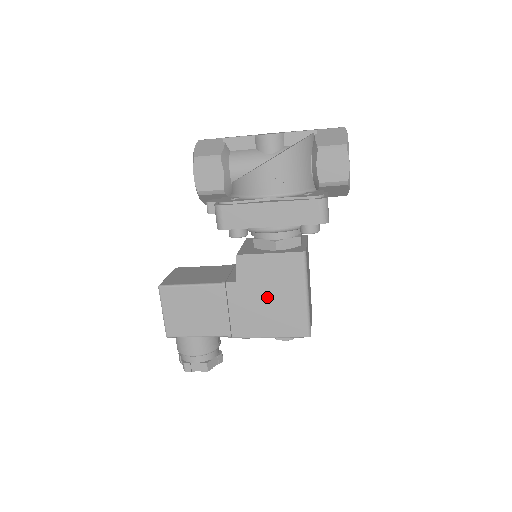
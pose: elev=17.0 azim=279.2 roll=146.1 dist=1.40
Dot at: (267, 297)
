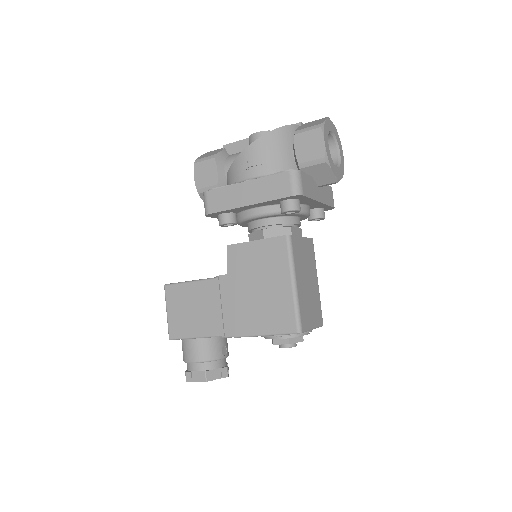
Dot at: (255, 288)
